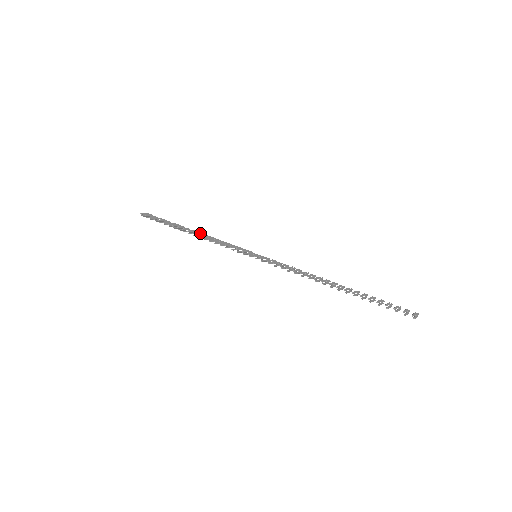
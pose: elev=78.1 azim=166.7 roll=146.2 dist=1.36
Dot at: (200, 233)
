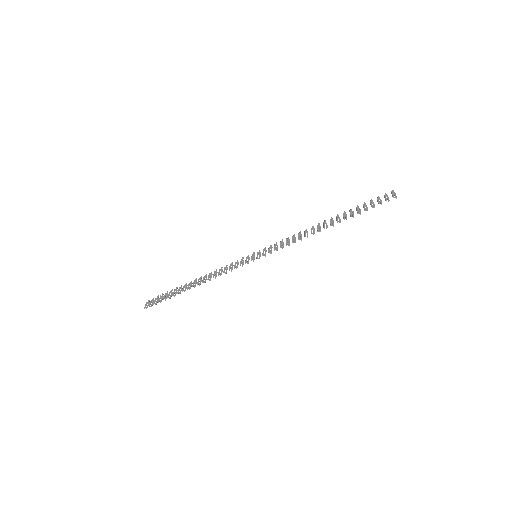
Dot at: (200, 278)
